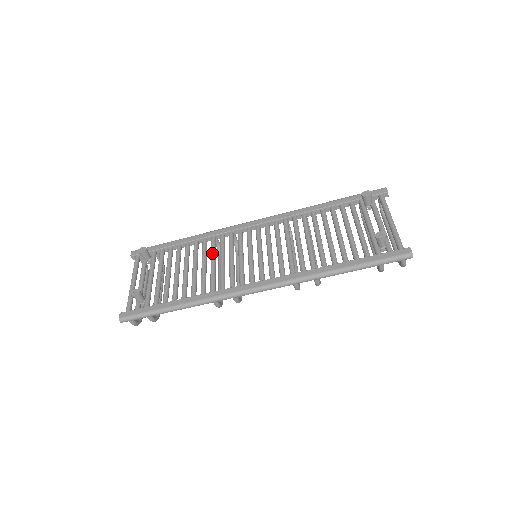
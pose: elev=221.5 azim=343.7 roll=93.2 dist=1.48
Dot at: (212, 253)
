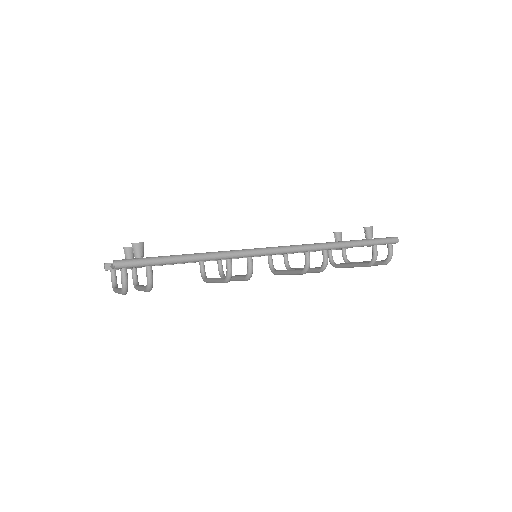
Dot at: occluded
